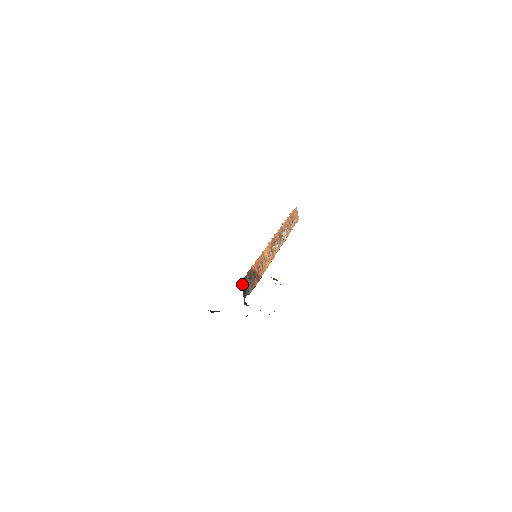
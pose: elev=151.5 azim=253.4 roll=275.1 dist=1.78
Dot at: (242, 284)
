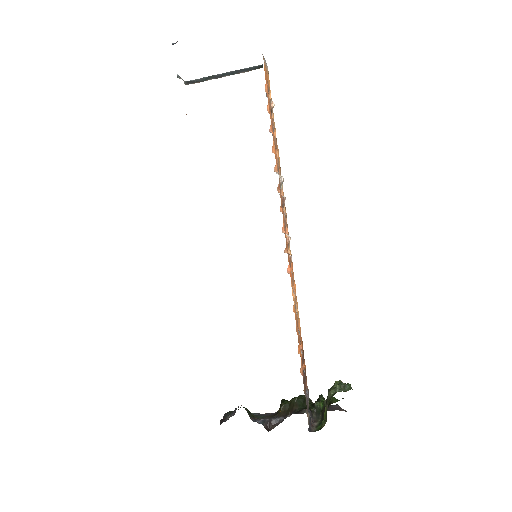
Dot at: (308, 420)
